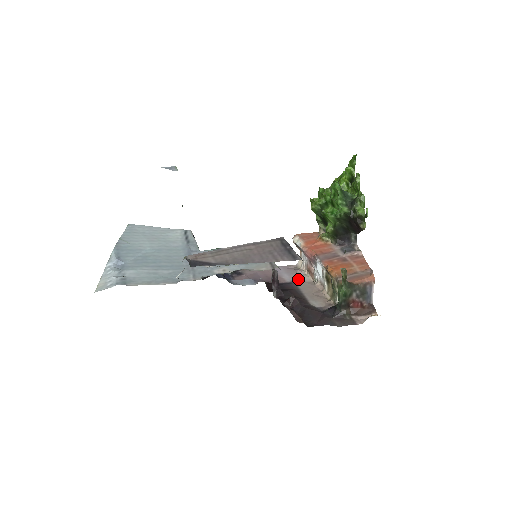
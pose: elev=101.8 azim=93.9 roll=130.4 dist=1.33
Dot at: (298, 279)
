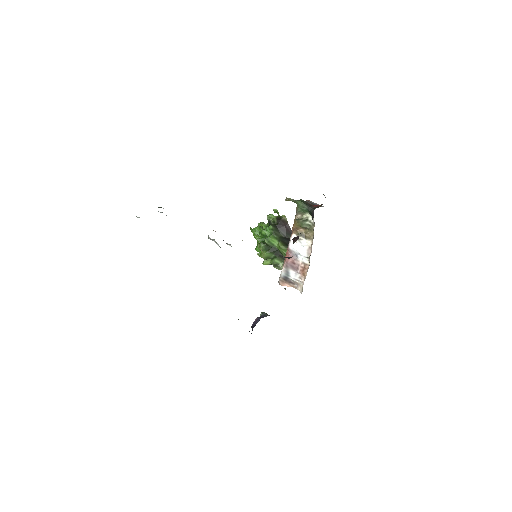
Dot at: occluded
